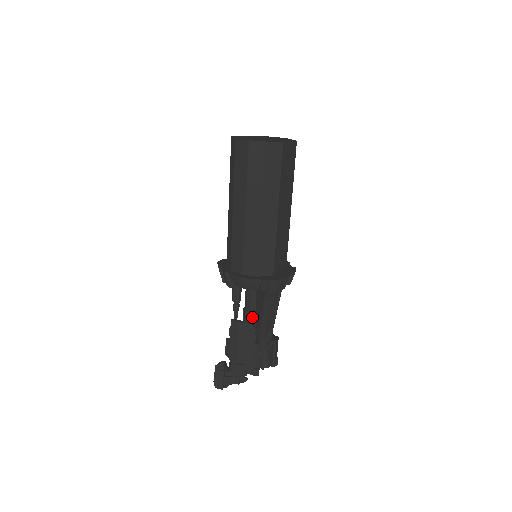
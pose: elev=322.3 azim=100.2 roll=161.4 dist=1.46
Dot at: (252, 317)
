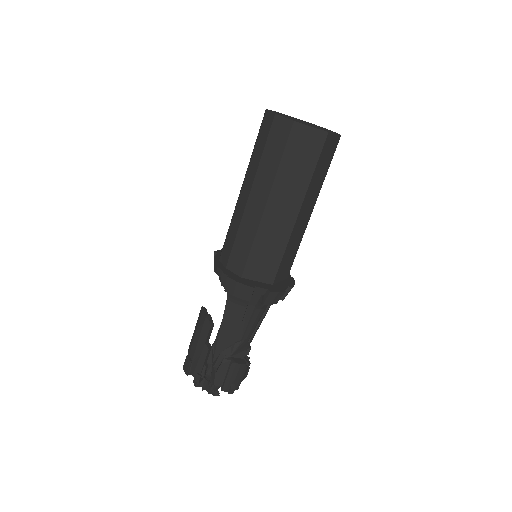
Dot at: occluded
